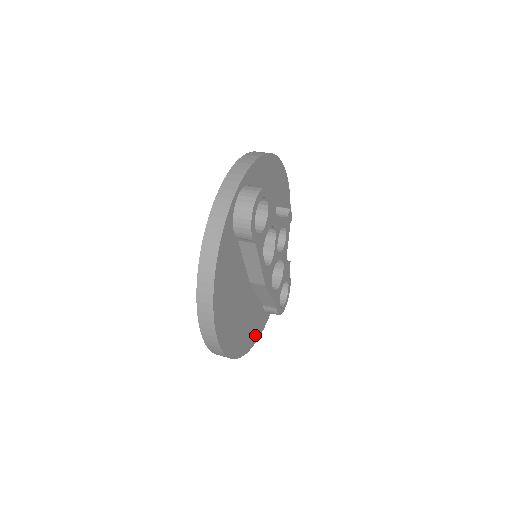
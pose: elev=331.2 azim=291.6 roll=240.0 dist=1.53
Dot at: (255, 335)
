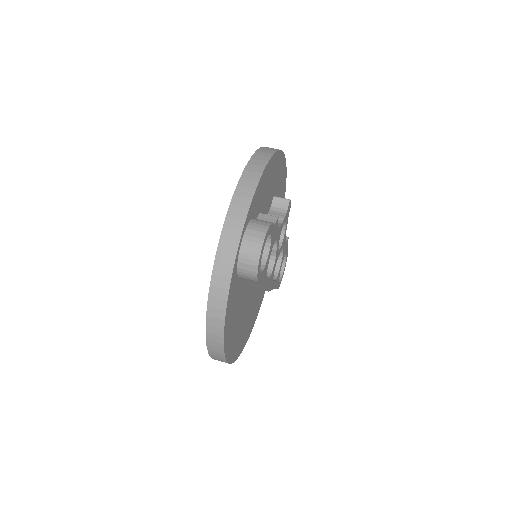
Dot at: (257, 312)
